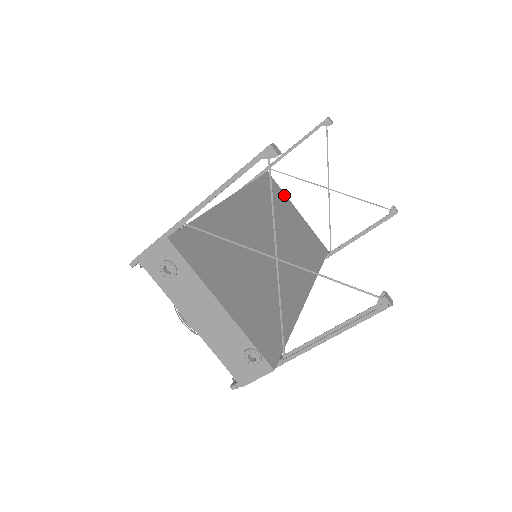
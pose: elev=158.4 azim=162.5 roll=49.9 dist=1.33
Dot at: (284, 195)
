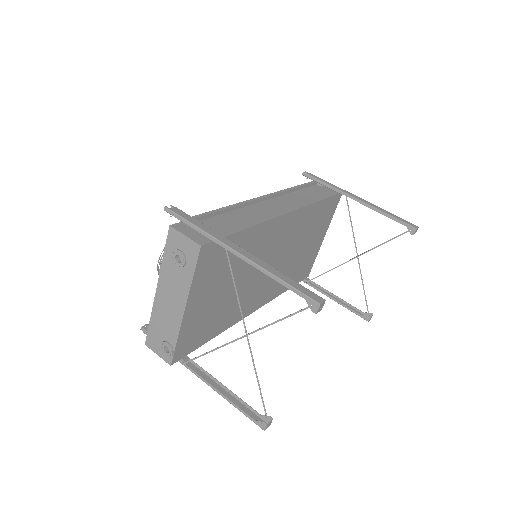
Dot at: (331, 218)
